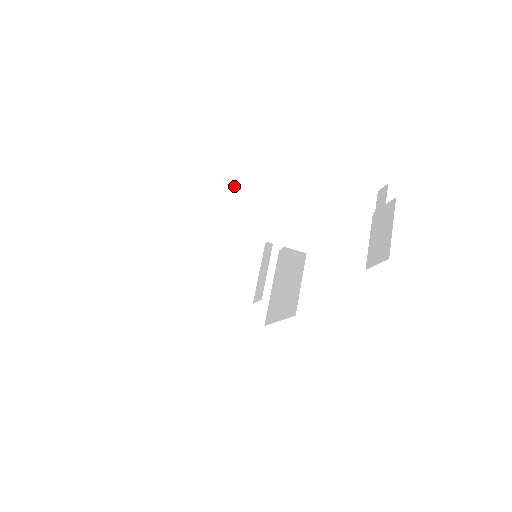
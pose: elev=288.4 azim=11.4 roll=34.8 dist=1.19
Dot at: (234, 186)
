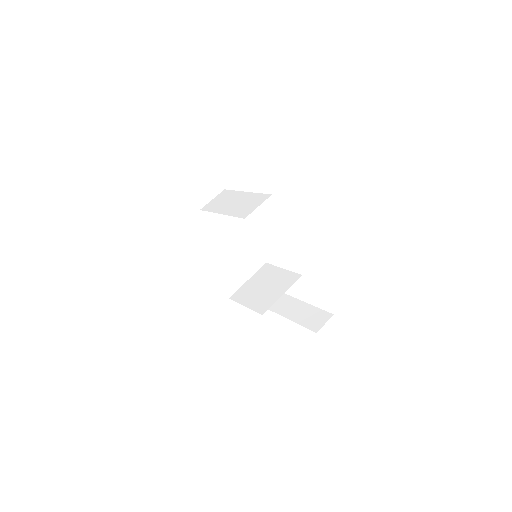
Dot at: (218, 195)
